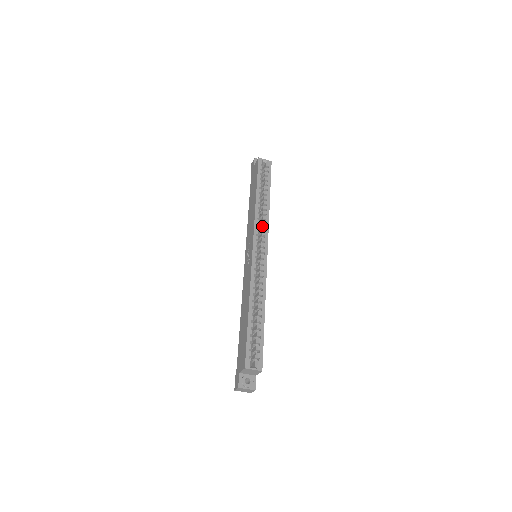
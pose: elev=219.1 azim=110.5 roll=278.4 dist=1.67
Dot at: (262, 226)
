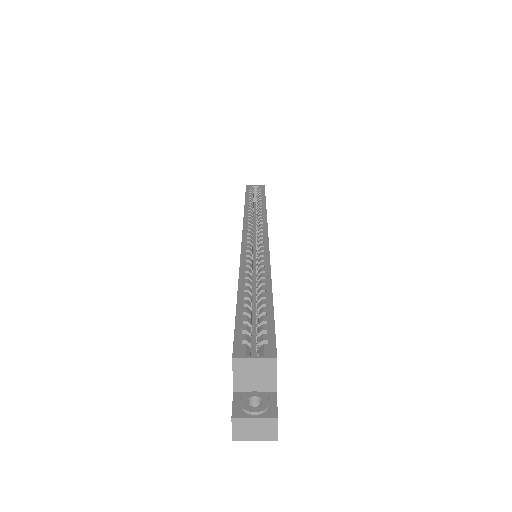
Dot at: occluded
